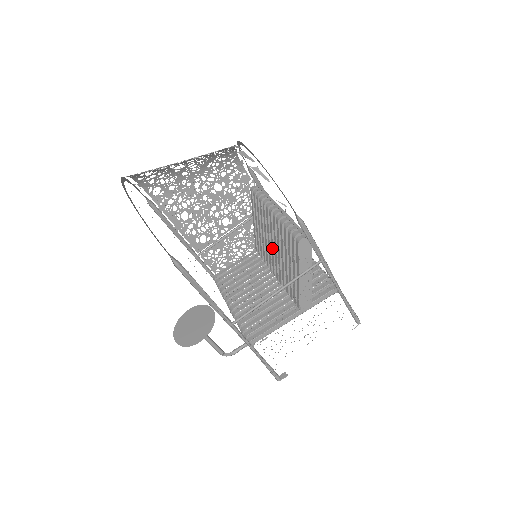
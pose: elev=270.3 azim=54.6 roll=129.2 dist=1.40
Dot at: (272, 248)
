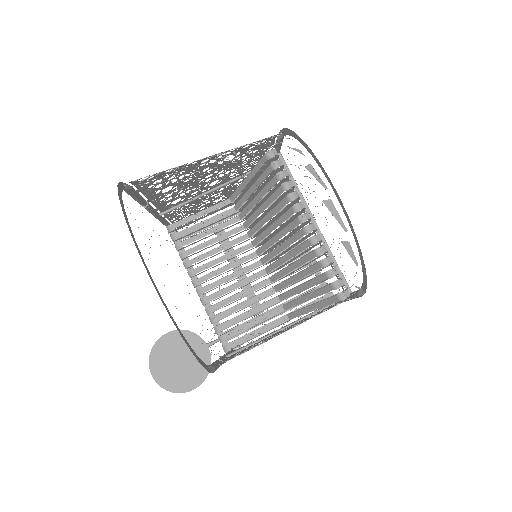
Dot at: (274, 241)
